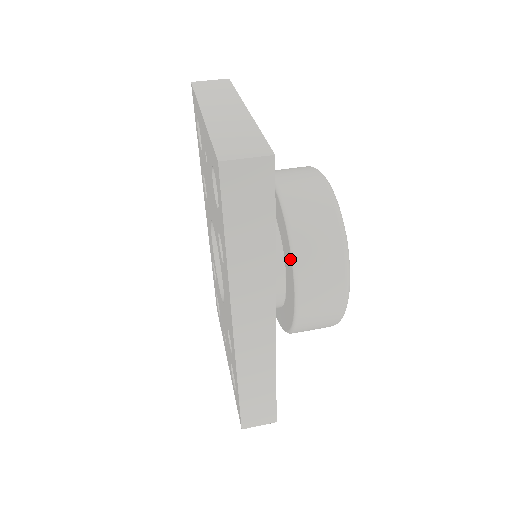
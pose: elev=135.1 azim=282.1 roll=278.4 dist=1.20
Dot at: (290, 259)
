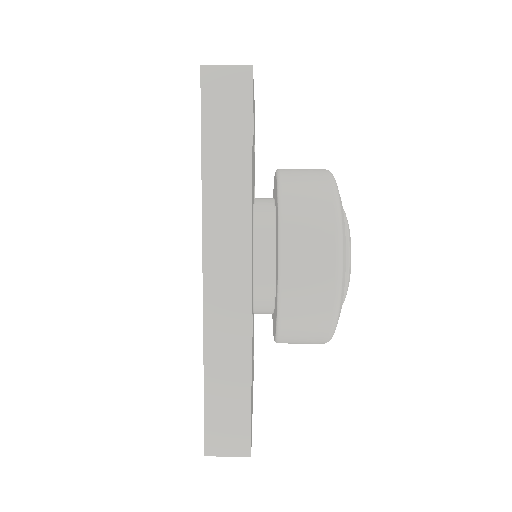
Dot at: (277, 217)
